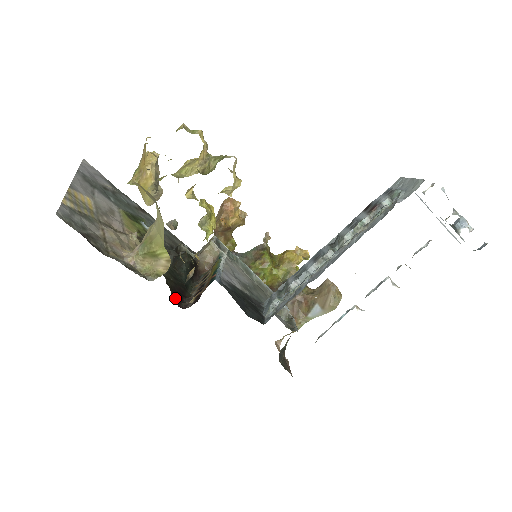
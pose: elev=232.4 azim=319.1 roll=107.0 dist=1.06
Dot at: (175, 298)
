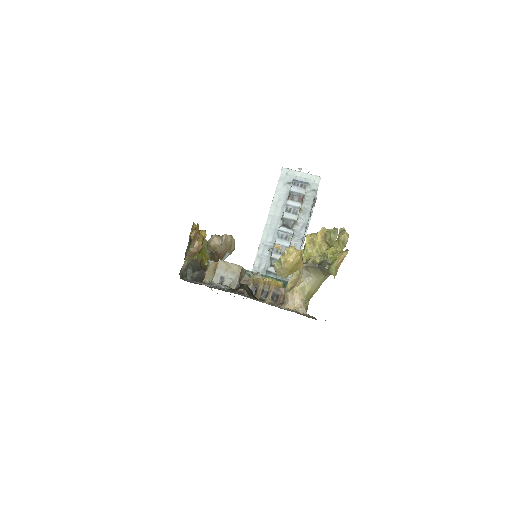
Dot at: occluded
